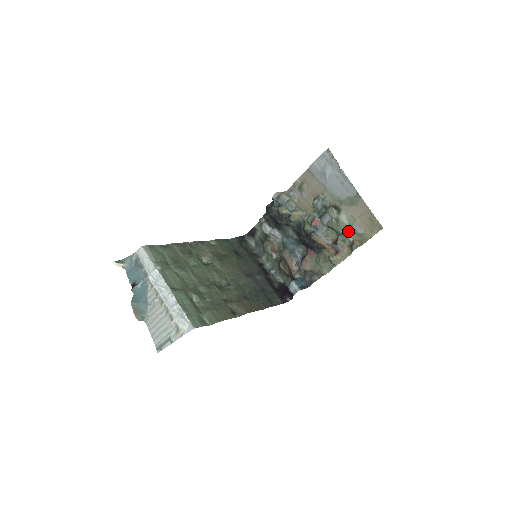
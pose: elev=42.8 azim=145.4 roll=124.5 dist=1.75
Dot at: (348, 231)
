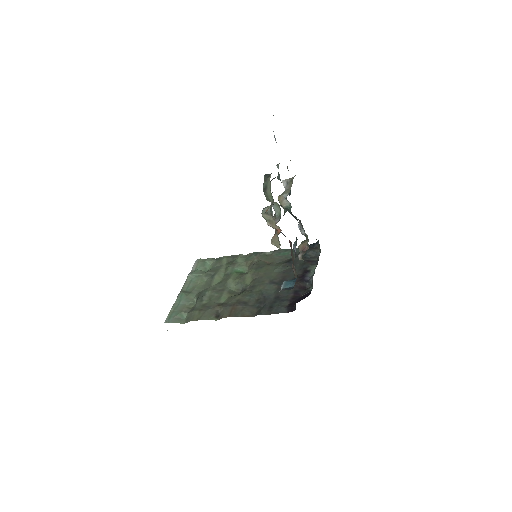
Dot at: occluded
